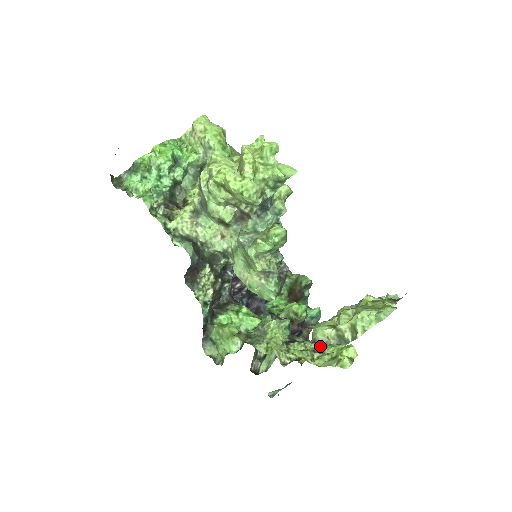
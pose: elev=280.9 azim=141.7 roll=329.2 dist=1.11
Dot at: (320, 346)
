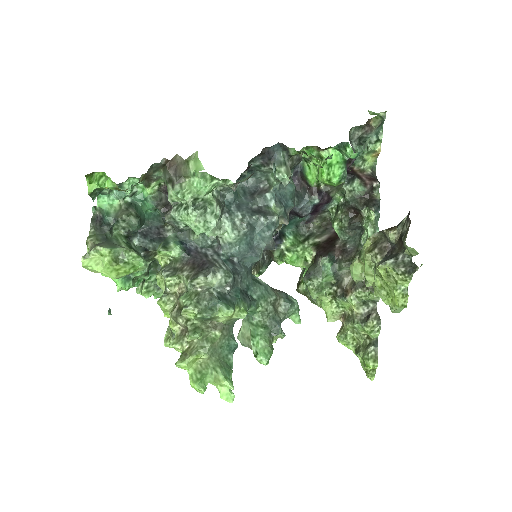
Dot at: (355, 327)
